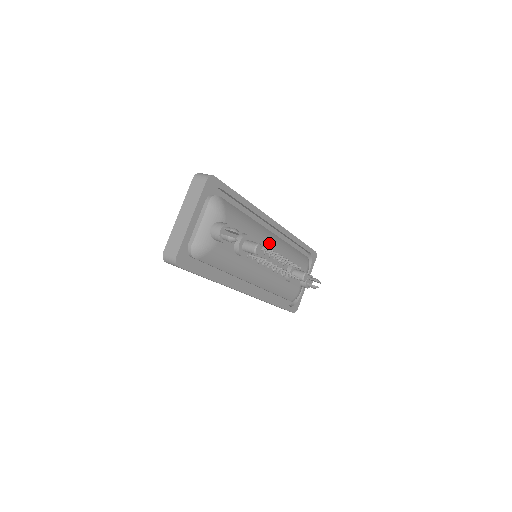
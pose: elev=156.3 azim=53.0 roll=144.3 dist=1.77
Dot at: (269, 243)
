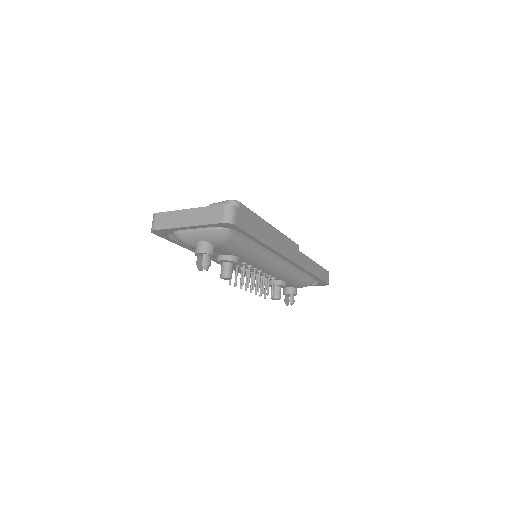
Dot at: (265, 267)
